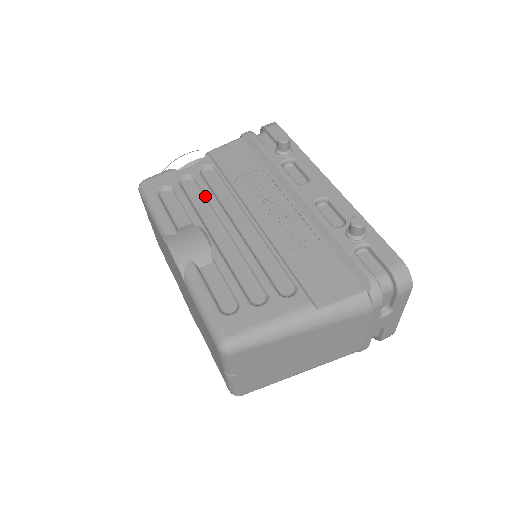
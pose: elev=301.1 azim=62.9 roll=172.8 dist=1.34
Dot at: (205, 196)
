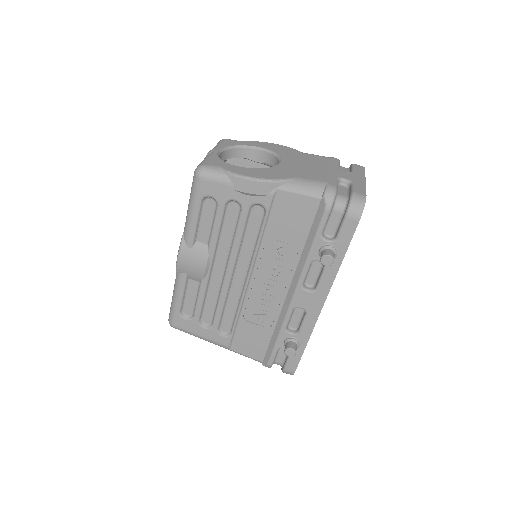
Dot at: (235, 233)
